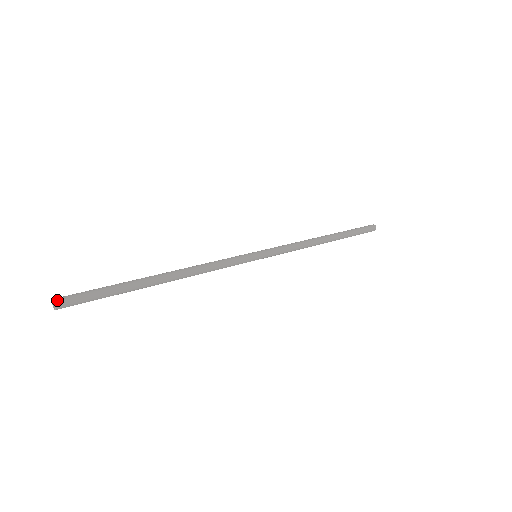
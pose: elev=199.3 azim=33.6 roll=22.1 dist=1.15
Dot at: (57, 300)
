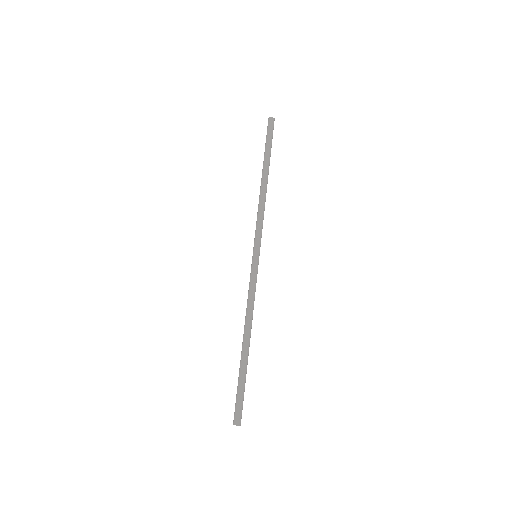
Dot at: (240, 424)
